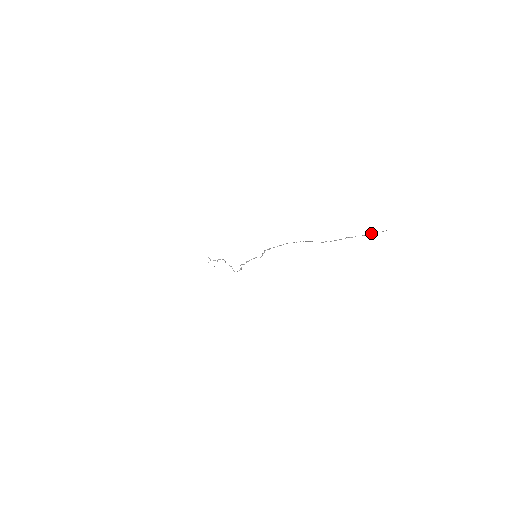
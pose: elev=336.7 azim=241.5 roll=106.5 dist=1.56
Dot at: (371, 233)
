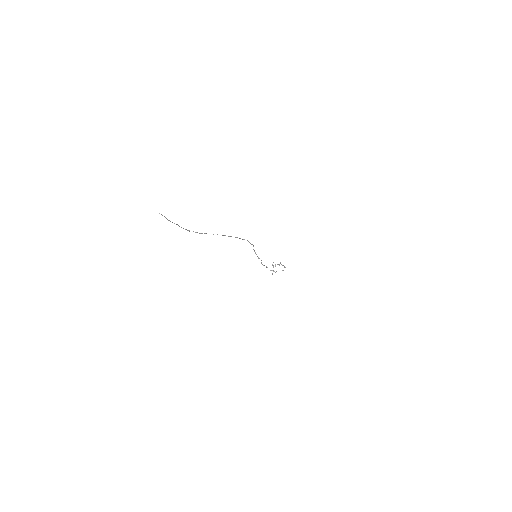
Dot at: (166, 218)
